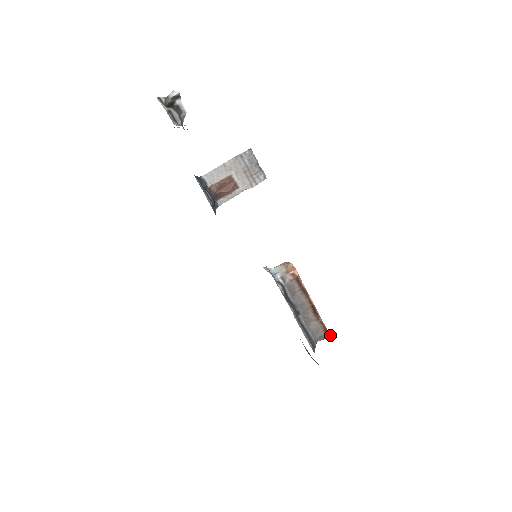
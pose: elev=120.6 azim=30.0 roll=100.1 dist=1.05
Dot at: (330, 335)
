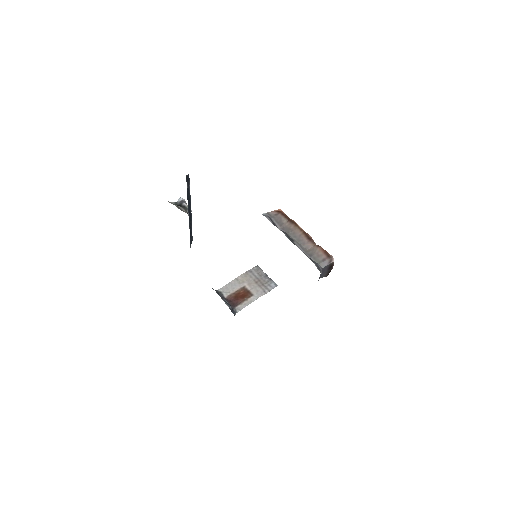
Dot at: occluded
